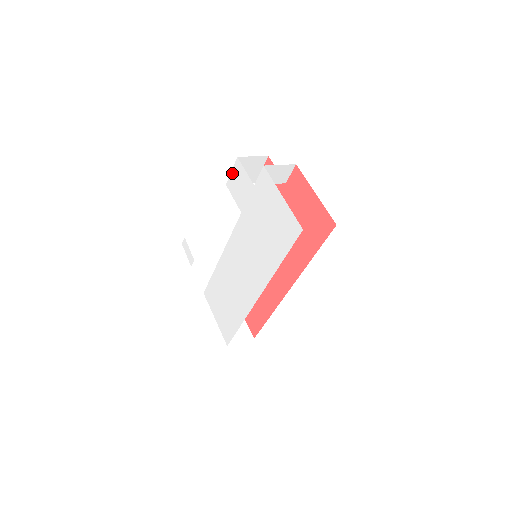
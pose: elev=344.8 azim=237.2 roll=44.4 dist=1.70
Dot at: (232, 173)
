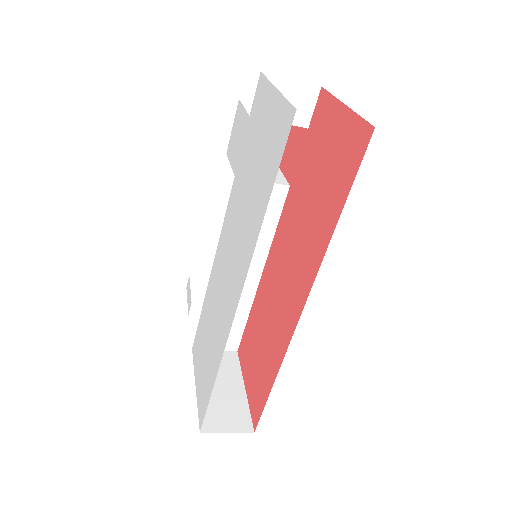
Dot at: (232, 128)
